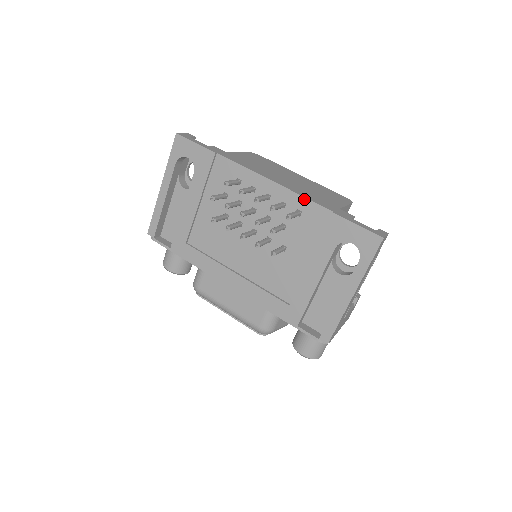
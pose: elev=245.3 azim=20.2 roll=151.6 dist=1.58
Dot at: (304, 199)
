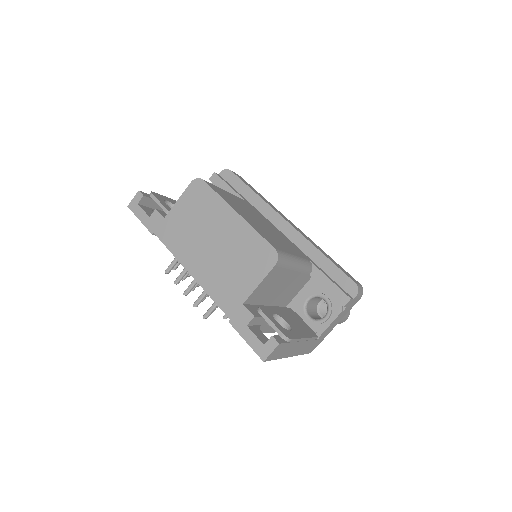
Dot at: (212, 298)
